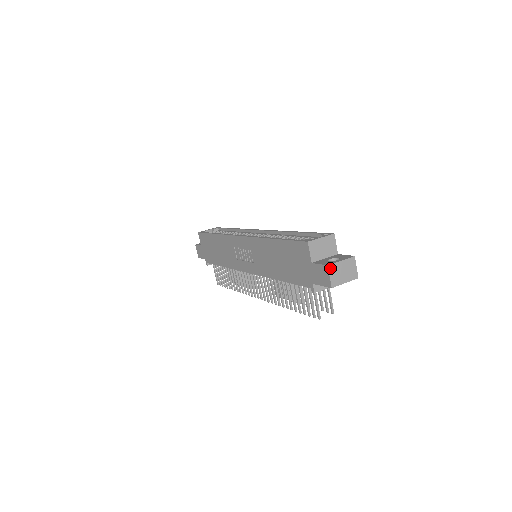
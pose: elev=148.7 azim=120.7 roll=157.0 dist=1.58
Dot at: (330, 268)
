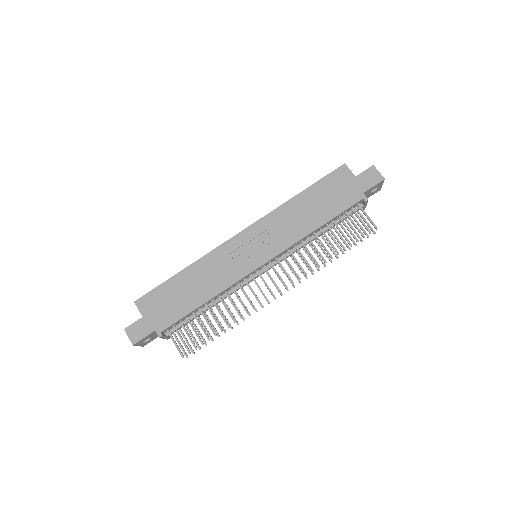
Dot at: (375, 168)
